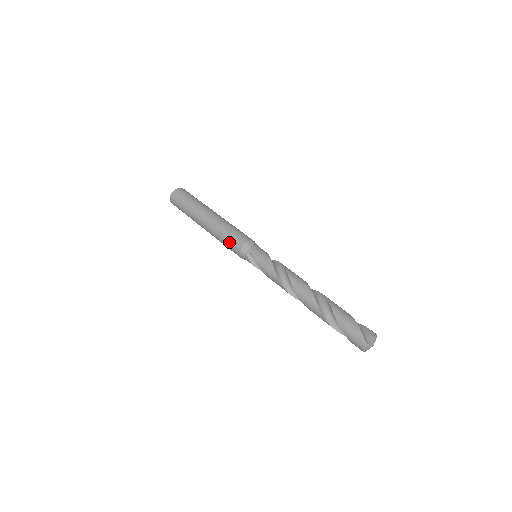
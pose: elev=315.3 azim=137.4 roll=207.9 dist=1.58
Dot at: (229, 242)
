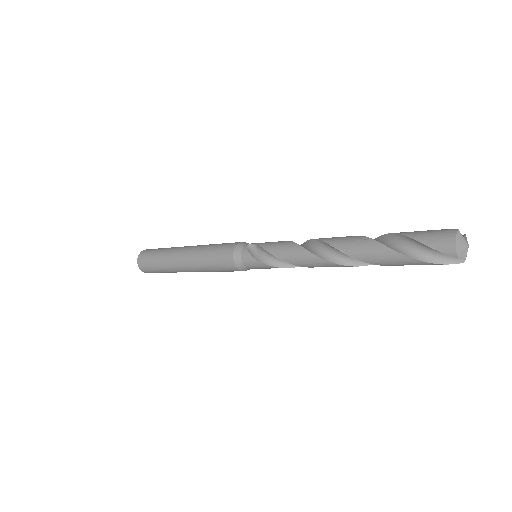
Dot at: (220, 246)
